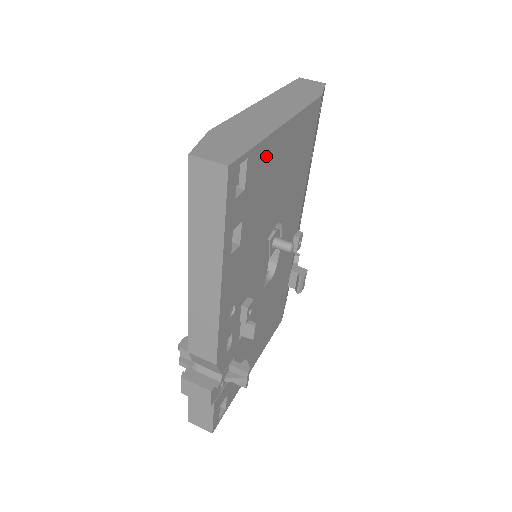
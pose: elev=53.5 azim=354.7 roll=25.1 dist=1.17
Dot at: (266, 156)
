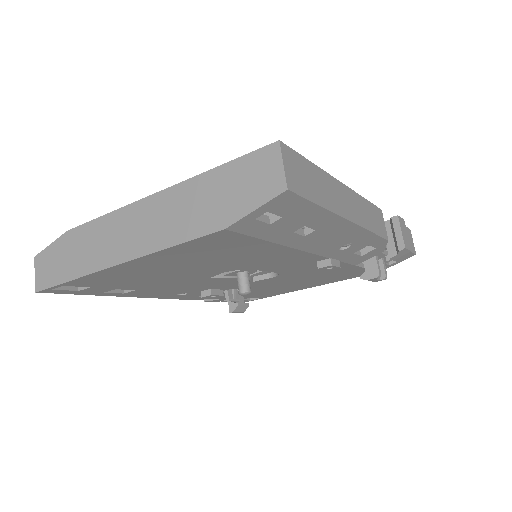
Dot at: (105, 277)
